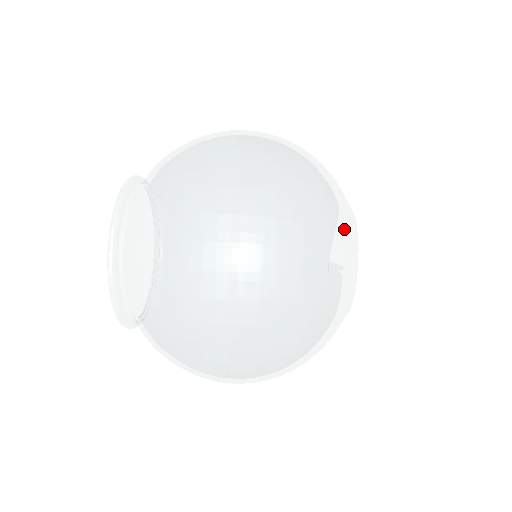
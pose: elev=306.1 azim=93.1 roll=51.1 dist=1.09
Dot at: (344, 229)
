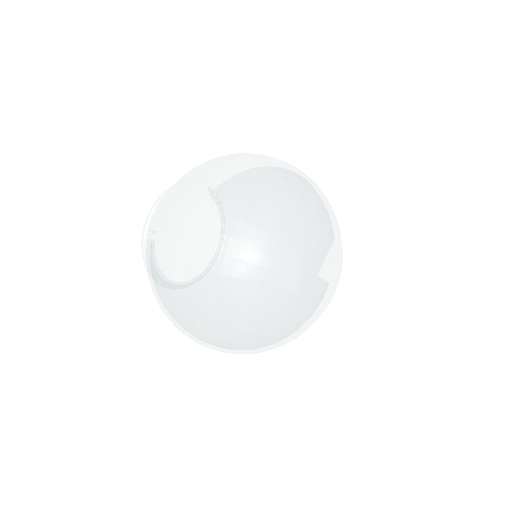
Dot at: (298, 218)
